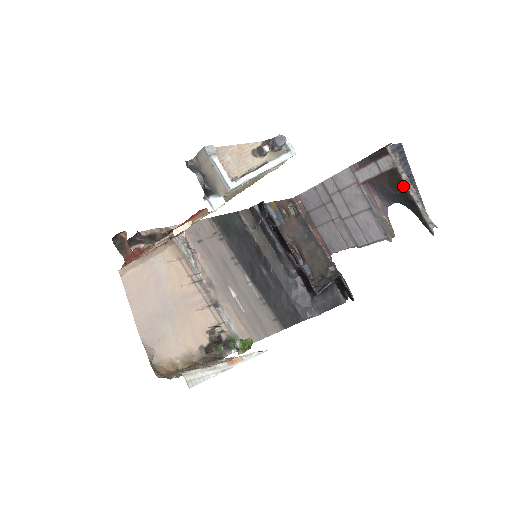
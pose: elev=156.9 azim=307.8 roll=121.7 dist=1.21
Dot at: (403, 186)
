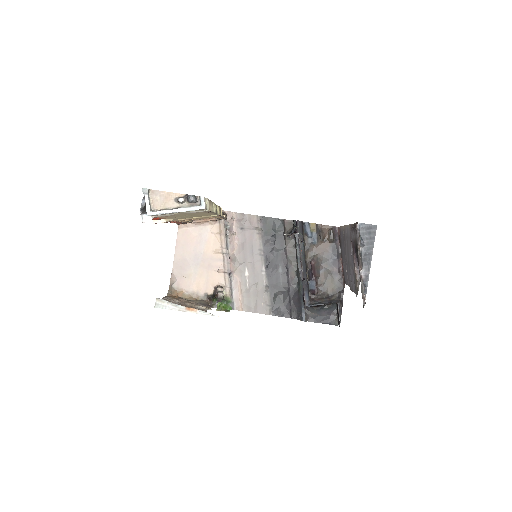
Dot at: (358, 259)
